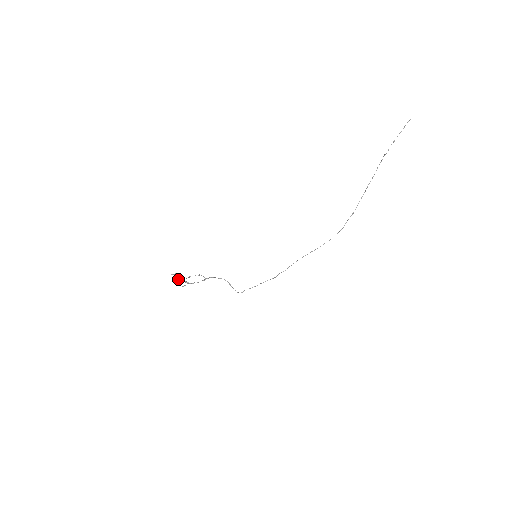
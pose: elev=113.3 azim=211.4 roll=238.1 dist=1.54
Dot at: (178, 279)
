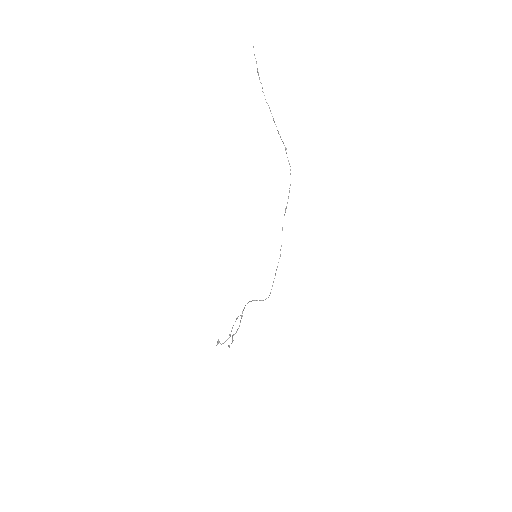
Dot at: occluded
